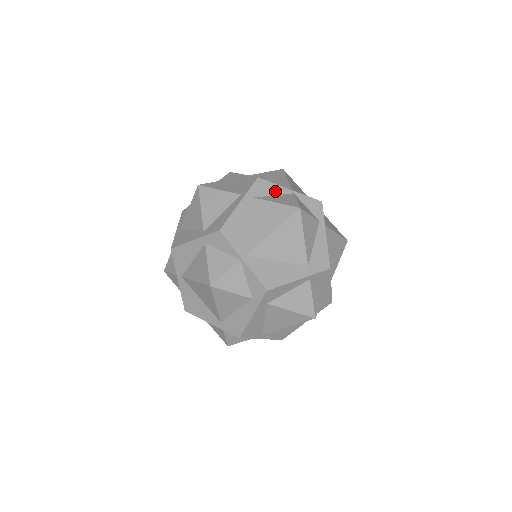
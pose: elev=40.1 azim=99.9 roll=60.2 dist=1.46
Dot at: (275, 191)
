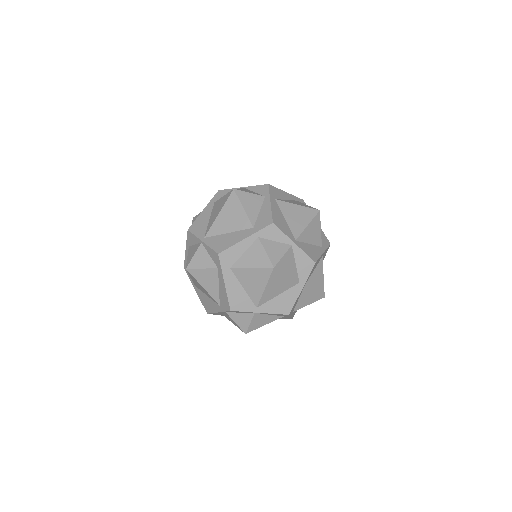
Dot at: occluded
